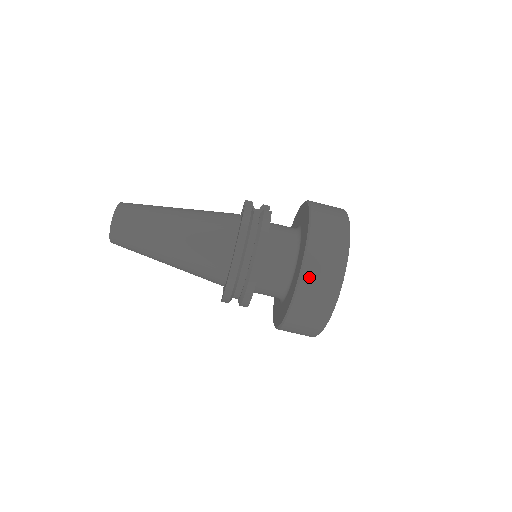
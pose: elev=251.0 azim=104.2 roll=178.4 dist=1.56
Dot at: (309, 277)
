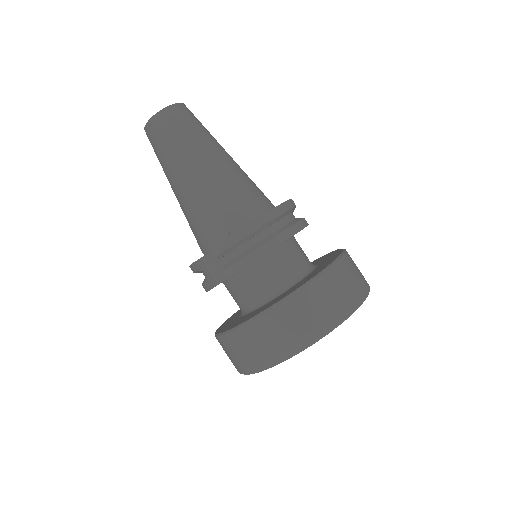
Dot at: (346, 265)
